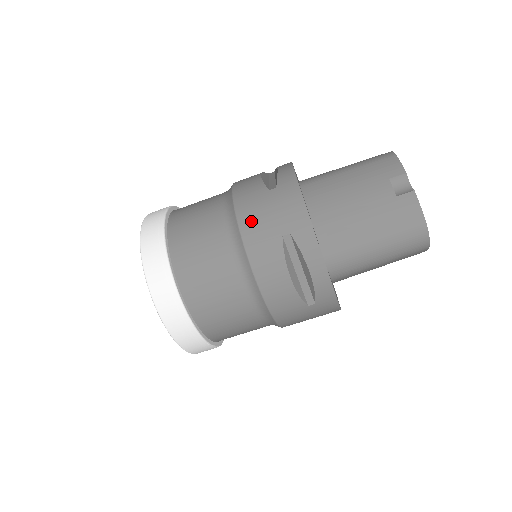
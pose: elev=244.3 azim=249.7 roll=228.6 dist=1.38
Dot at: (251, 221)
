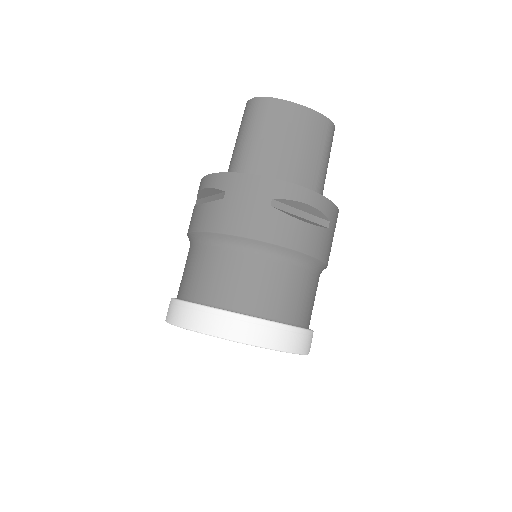
Dot at: occluded
